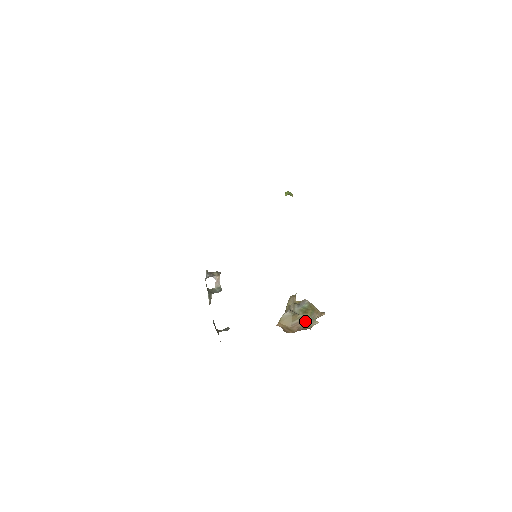
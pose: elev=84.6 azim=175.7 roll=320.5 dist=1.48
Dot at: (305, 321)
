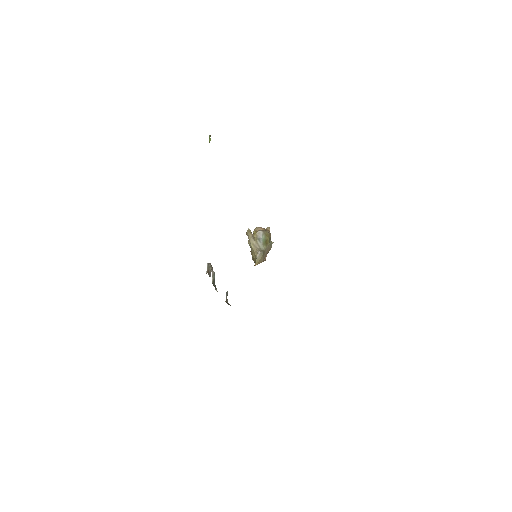
Dot at: (268, 249)
